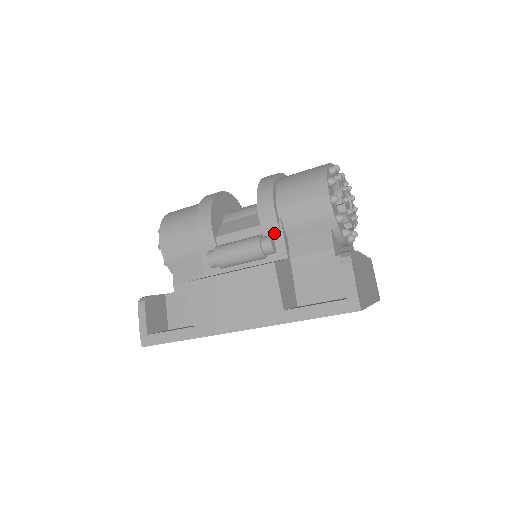
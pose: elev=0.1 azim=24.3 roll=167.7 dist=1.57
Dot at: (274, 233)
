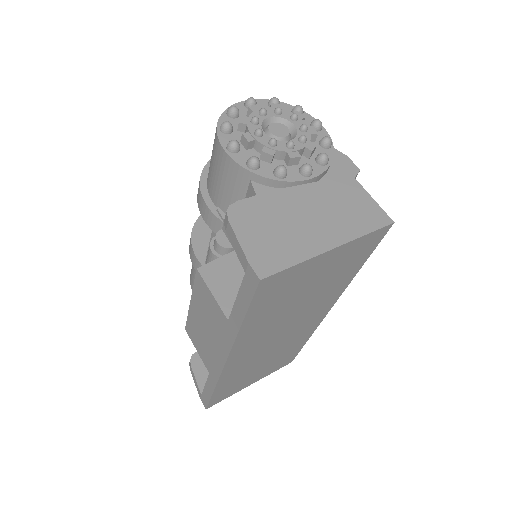
Dot at: (221, 227)
